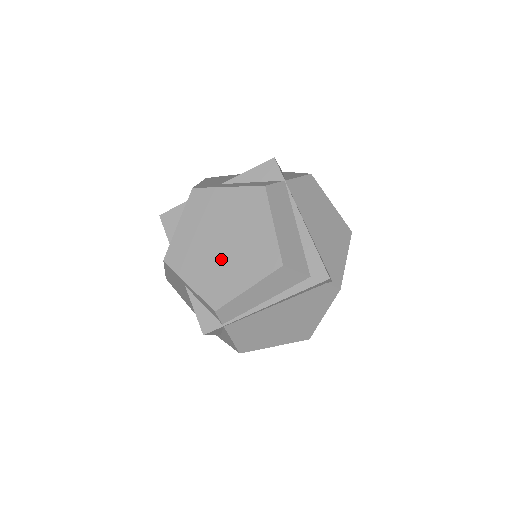
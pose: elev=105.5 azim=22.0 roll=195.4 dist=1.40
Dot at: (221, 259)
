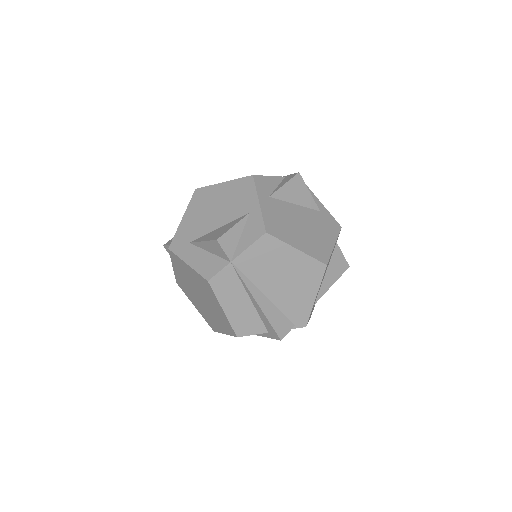
Dot at: (204, 307)
